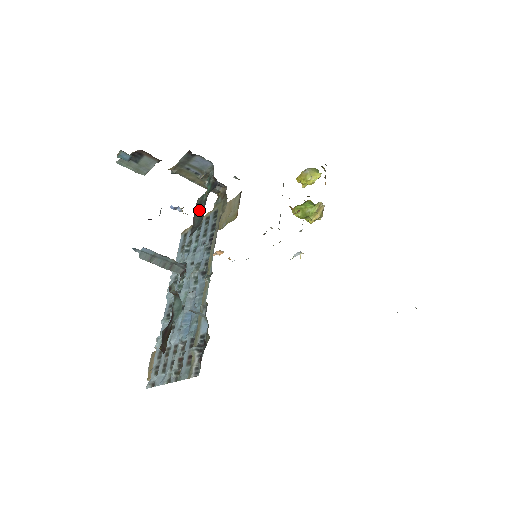
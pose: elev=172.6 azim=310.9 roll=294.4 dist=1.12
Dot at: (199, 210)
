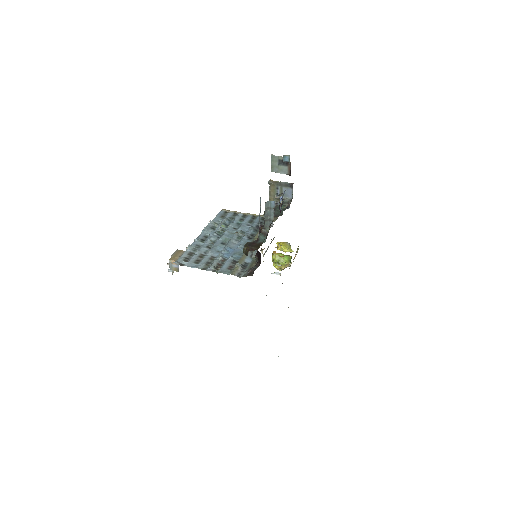
Dot at: (278, 210)
